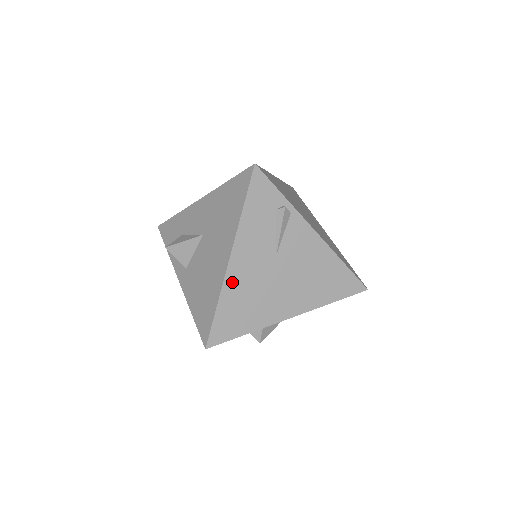
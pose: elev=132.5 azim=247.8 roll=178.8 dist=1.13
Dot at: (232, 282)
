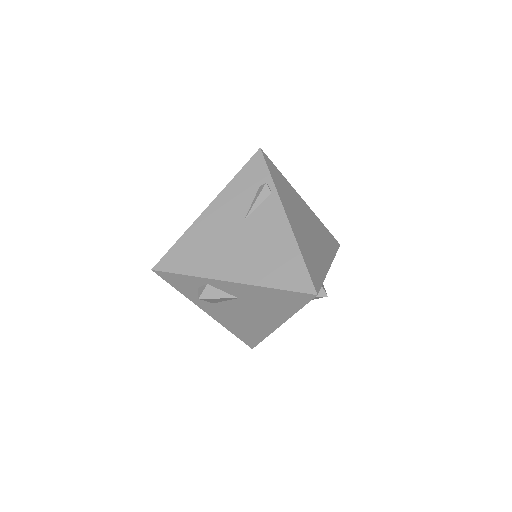
Dot at: (199, 226)
